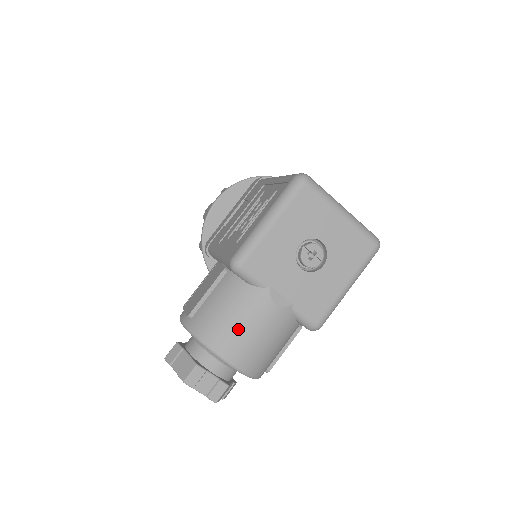
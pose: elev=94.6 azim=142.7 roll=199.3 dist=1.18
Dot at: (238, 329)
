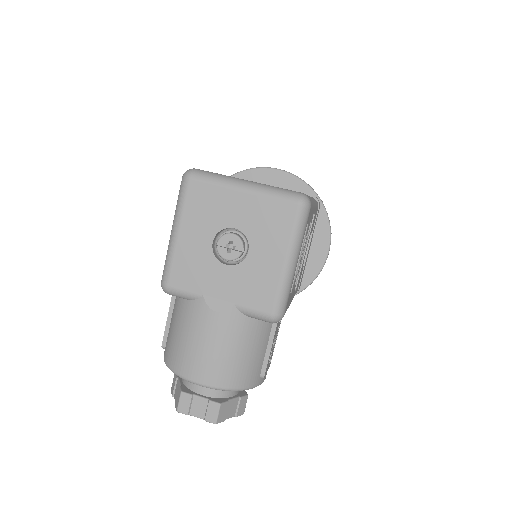
Dot at: (192, 348)
